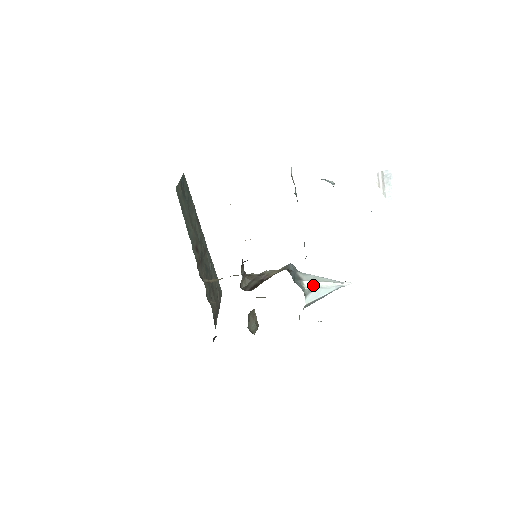
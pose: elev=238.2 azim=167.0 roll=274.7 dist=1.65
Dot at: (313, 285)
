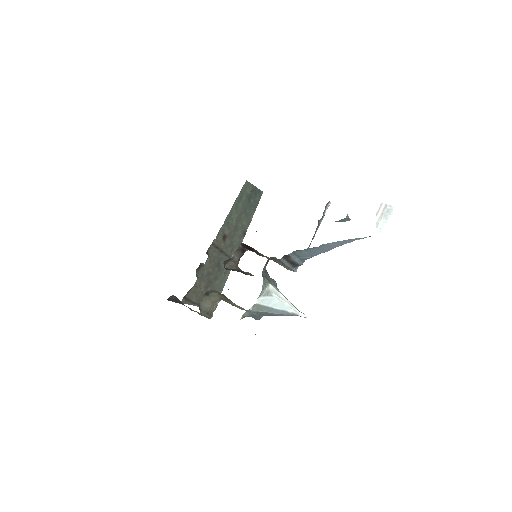
Dot at: (275, 292)
